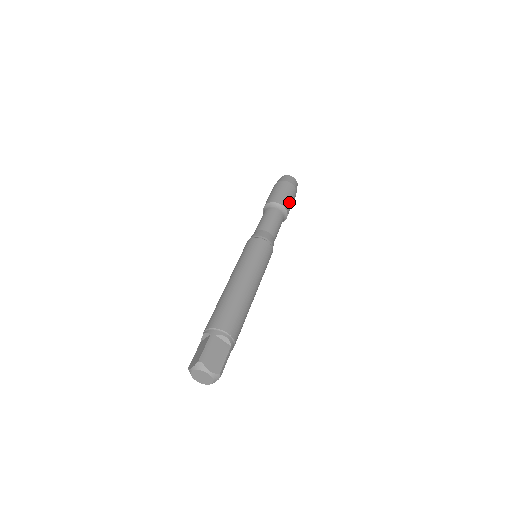
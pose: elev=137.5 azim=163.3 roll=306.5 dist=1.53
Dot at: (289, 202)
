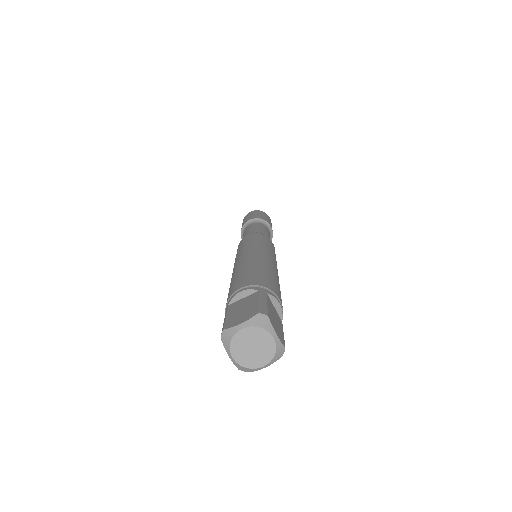
Dot at: occluded
